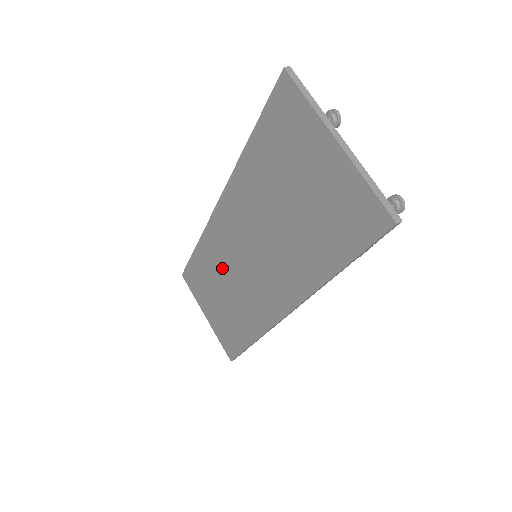
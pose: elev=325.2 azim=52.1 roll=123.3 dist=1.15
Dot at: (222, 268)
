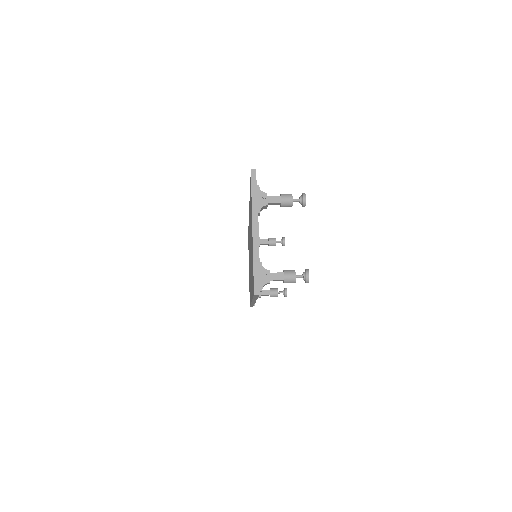
Dot at: occluded
